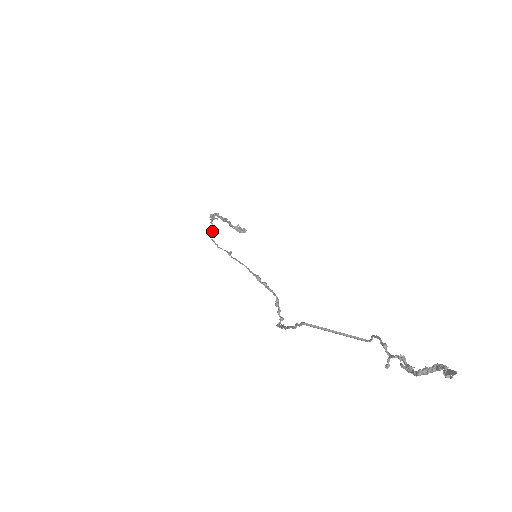
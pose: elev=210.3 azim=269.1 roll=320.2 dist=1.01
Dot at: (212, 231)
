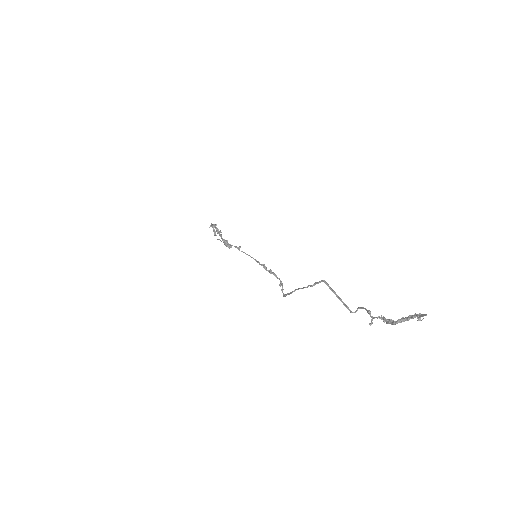
Dot at: (215, 234)
